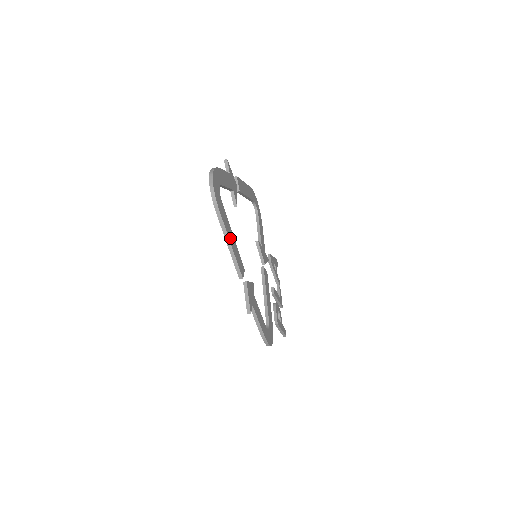
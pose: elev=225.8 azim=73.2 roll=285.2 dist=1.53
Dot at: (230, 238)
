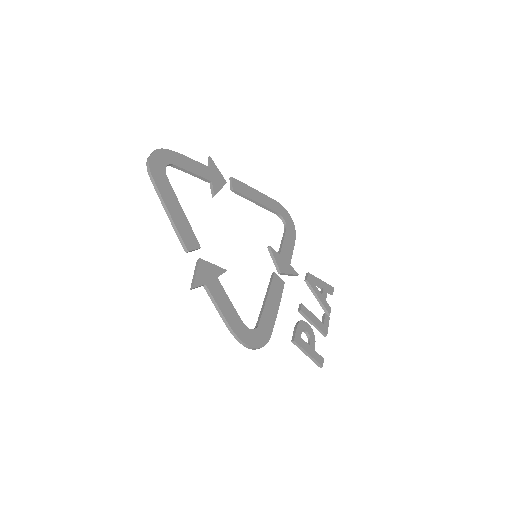
Dot at: (171, 208)
